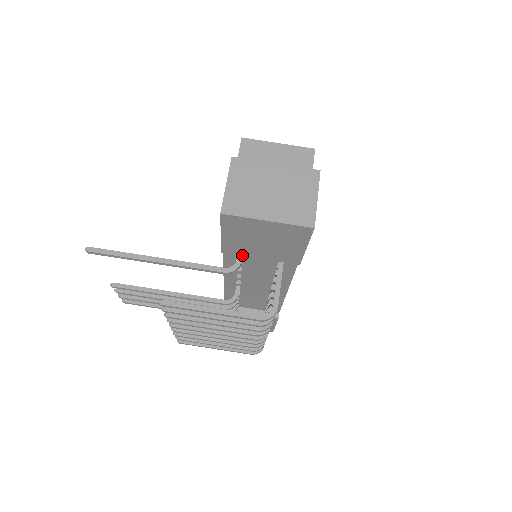
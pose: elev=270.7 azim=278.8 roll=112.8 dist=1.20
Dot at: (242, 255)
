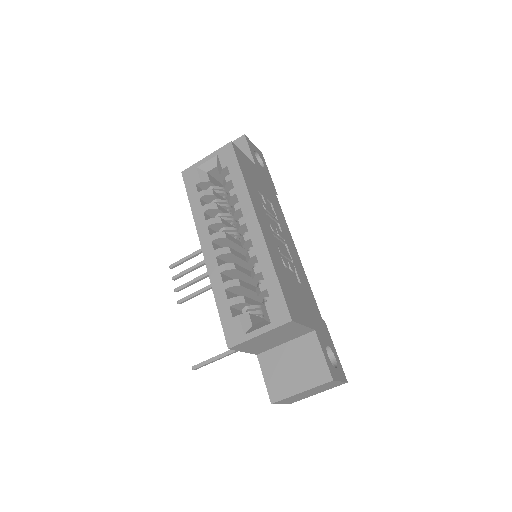
Dot at: occluded
